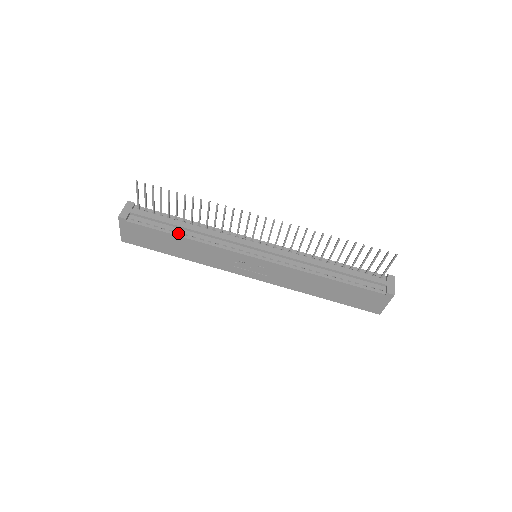
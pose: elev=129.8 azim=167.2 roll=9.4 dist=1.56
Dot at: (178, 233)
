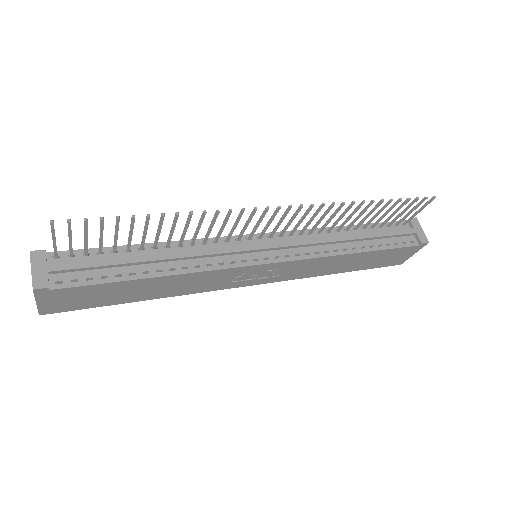
Dot at: (145, 273)
